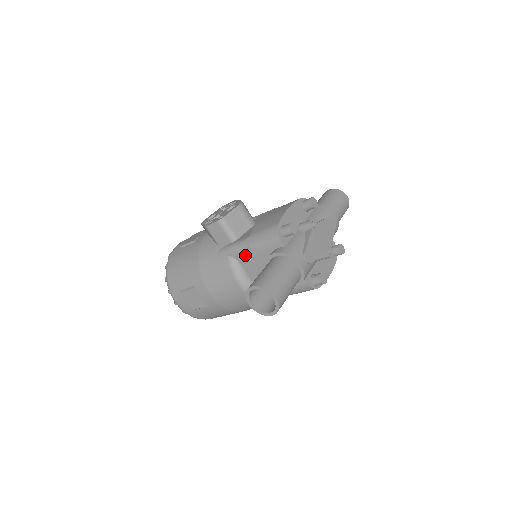
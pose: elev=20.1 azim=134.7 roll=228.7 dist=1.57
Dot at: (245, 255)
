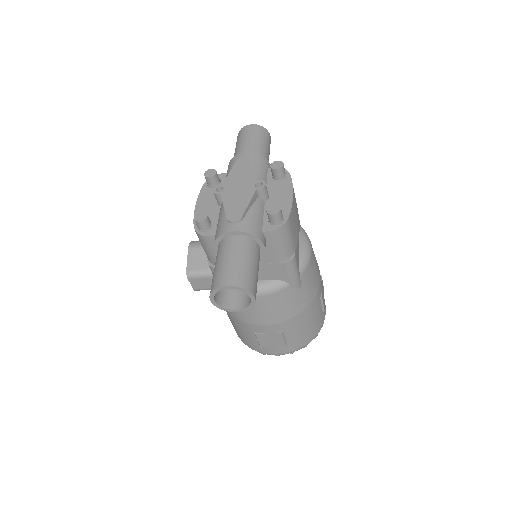
Dot at: occluded
